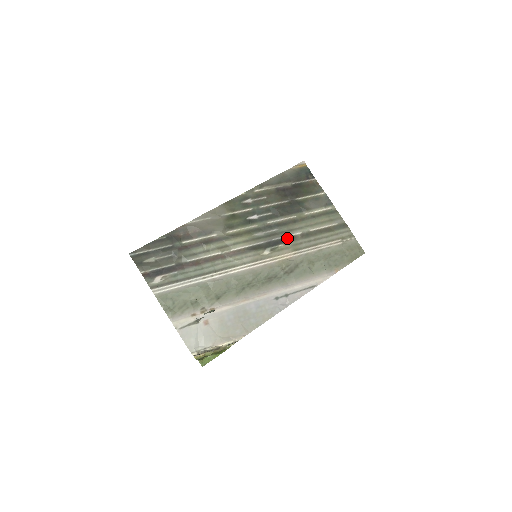
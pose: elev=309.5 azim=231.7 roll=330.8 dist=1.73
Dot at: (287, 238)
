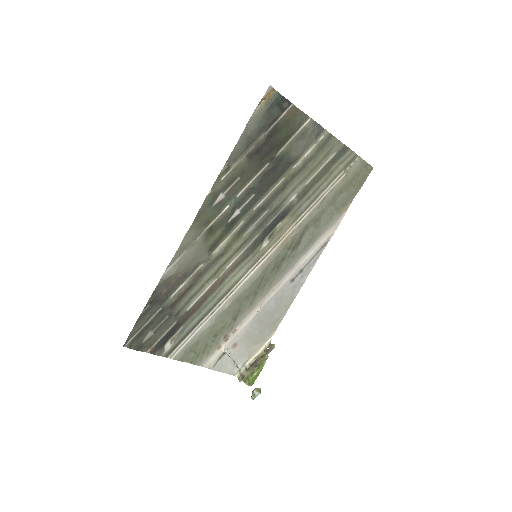
Dot at: (282, 212)
